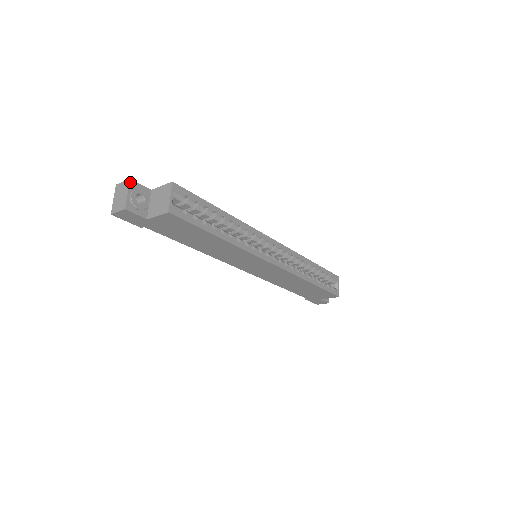
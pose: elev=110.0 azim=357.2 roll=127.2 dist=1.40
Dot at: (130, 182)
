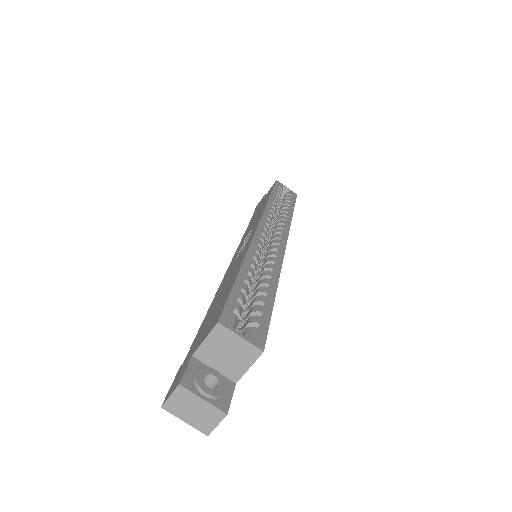
Dot at: (184, 387)
